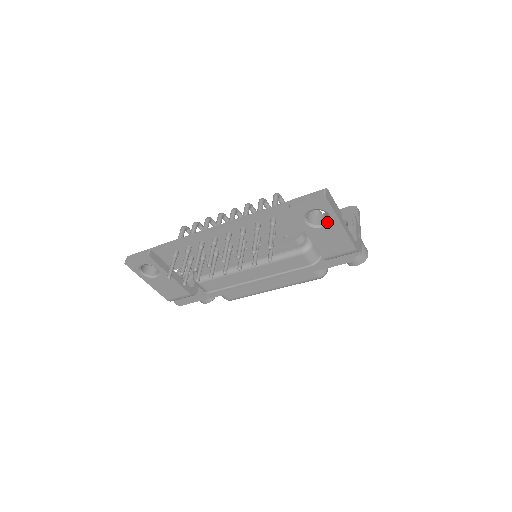
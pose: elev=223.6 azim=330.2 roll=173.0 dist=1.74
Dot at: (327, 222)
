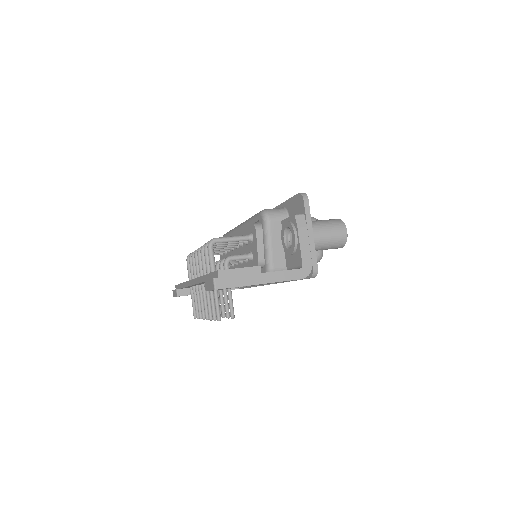
Dot at: occluded
